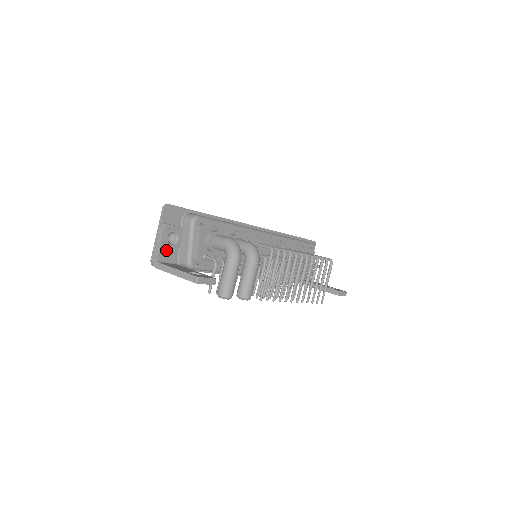
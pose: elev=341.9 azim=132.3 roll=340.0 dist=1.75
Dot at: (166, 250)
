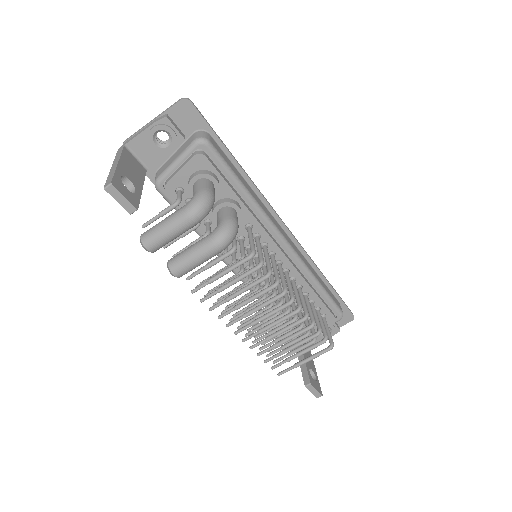
Dot at: (146, 144)
